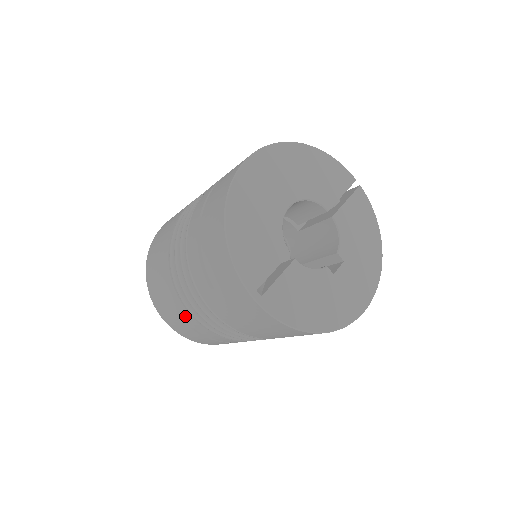
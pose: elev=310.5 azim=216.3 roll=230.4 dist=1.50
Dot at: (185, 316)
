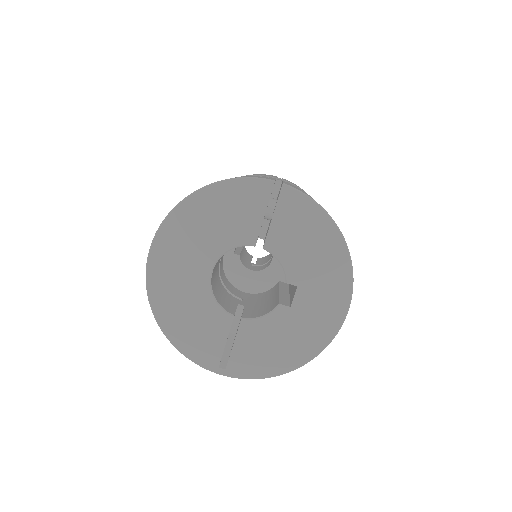
Dot at: occluded
